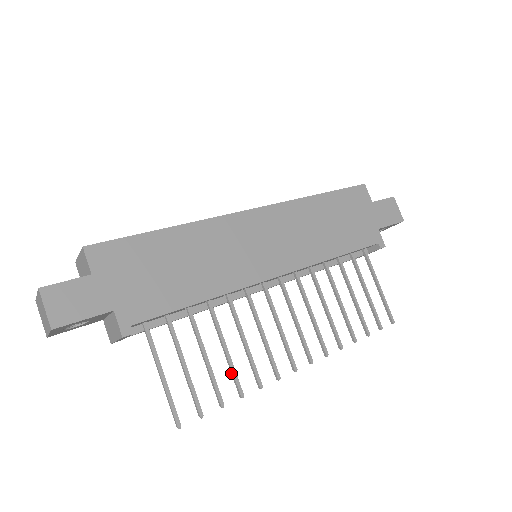
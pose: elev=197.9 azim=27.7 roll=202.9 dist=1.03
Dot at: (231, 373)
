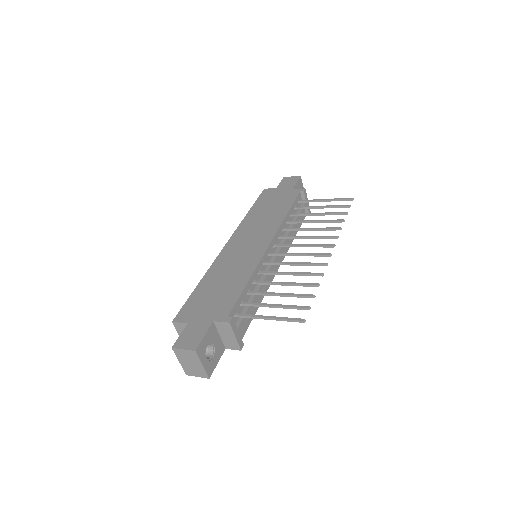
Dot at: occluded
